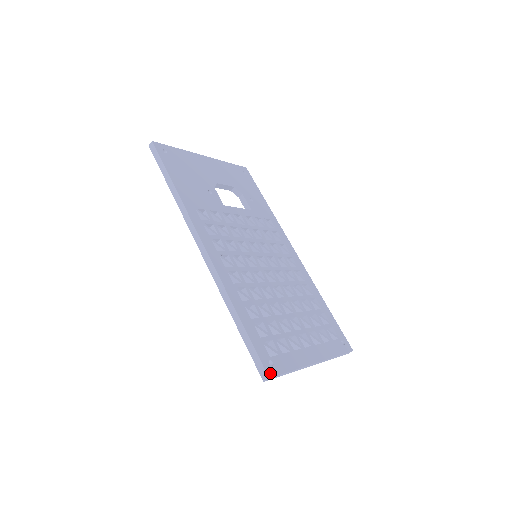
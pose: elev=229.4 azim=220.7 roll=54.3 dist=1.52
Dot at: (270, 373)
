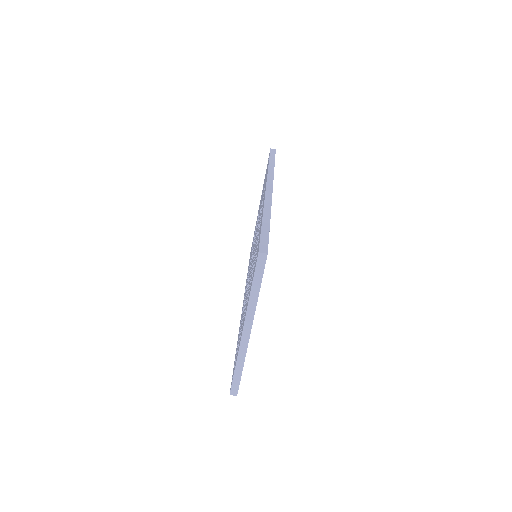
Dot at: occluded
